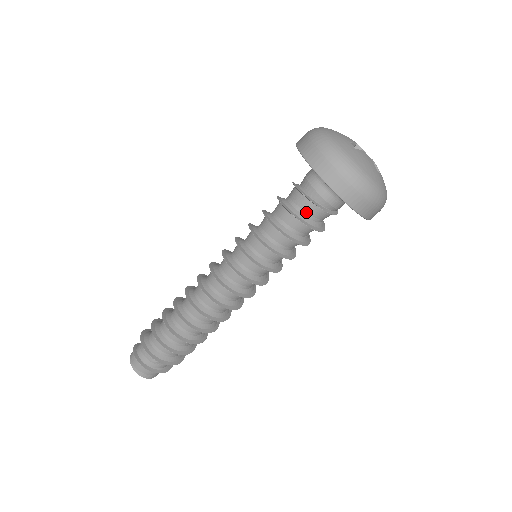
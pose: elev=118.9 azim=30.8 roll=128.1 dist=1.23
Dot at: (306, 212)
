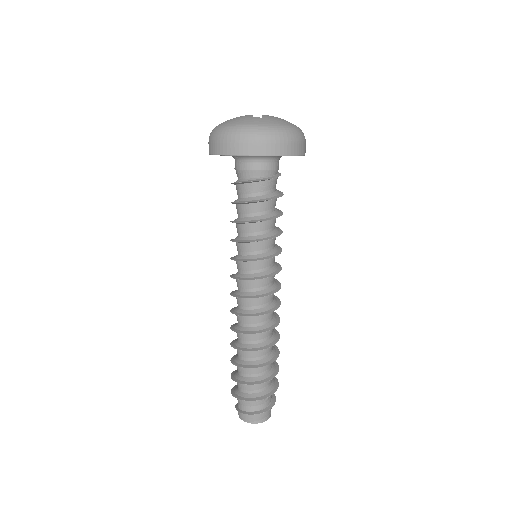
Dot at: (268, 190)
